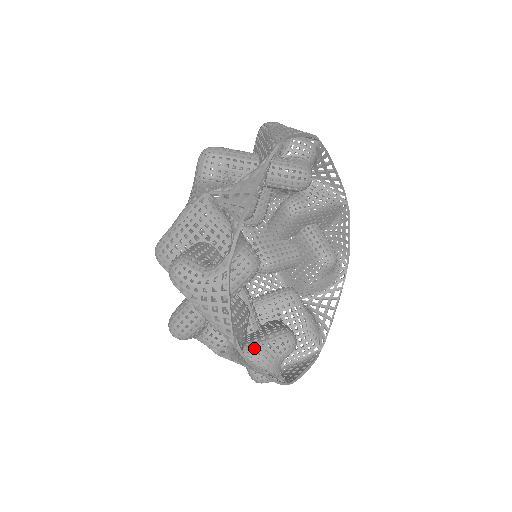
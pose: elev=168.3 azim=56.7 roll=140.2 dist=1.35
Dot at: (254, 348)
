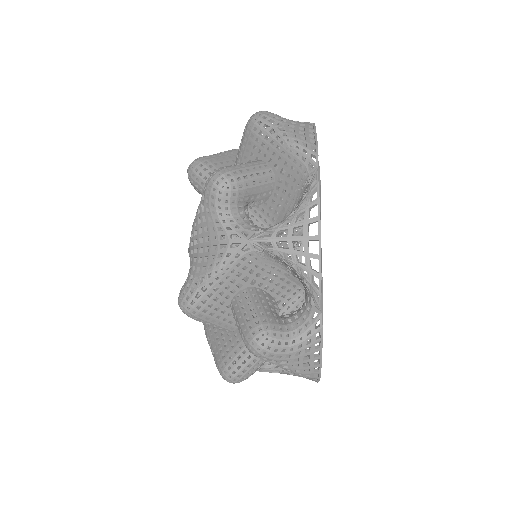
Dot at: occluded
